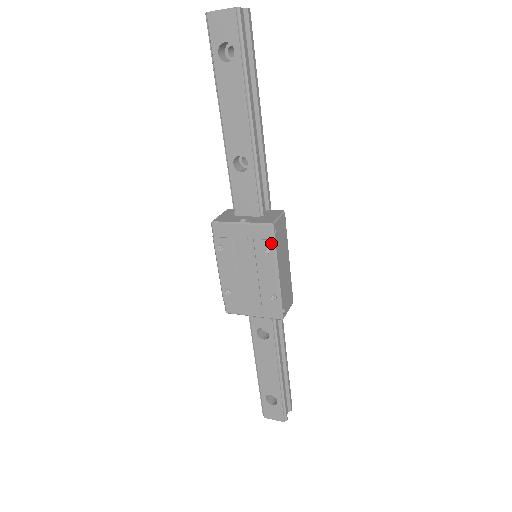
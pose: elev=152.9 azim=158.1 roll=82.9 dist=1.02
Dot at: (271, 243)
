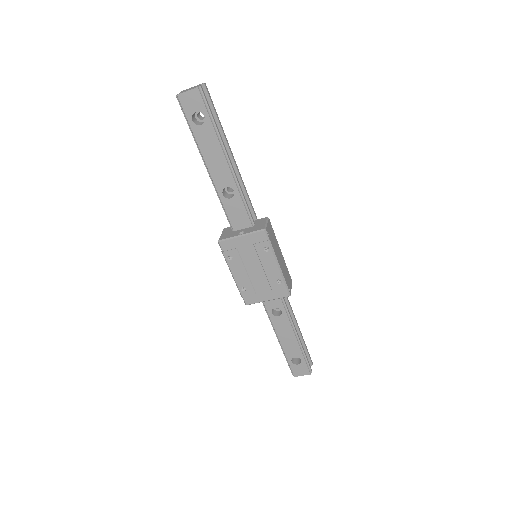
Dot at: (267, 243)
